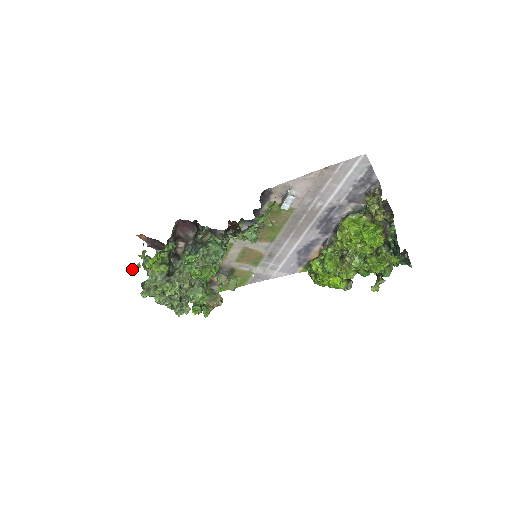
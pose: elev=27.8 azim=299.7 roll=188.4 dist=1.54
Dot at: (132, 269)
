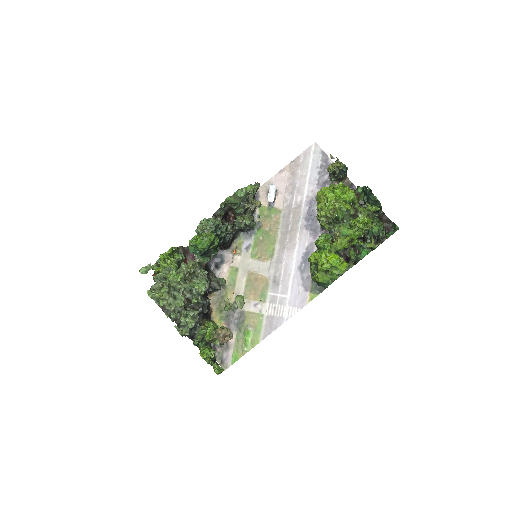
Dot at: (143, 267)
